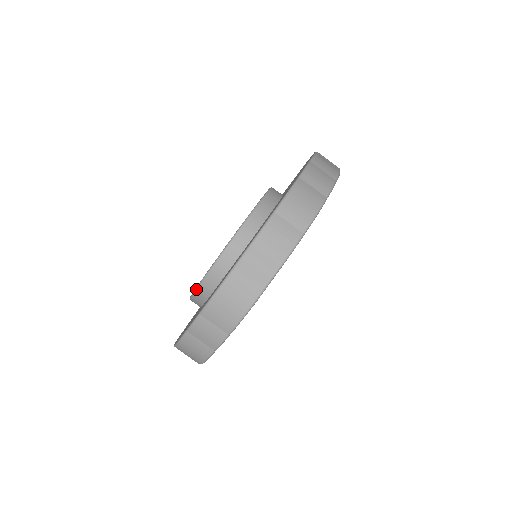
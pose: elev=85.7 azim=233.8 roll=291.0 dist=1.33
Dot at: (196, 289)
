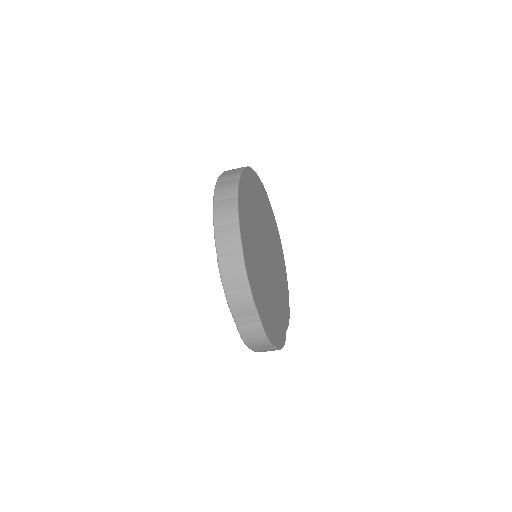
Dot at: occluded
